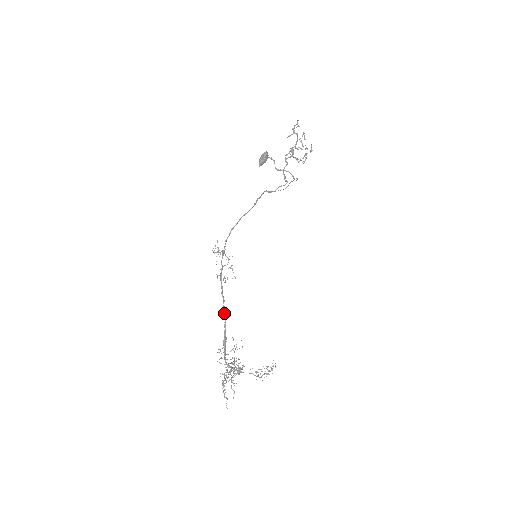
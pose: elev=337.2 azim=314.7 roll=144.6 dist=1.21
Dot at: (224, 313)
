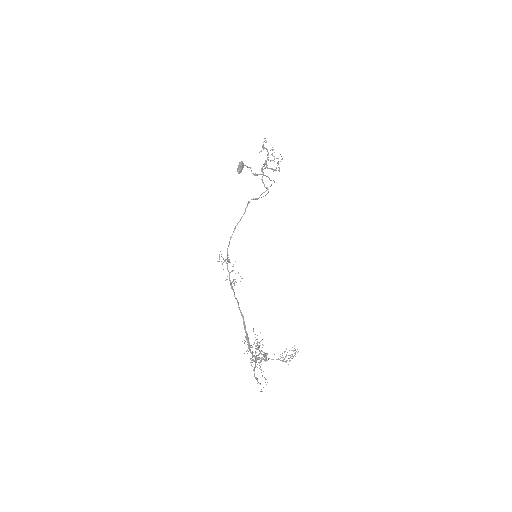
Dot at: (240, 312)
